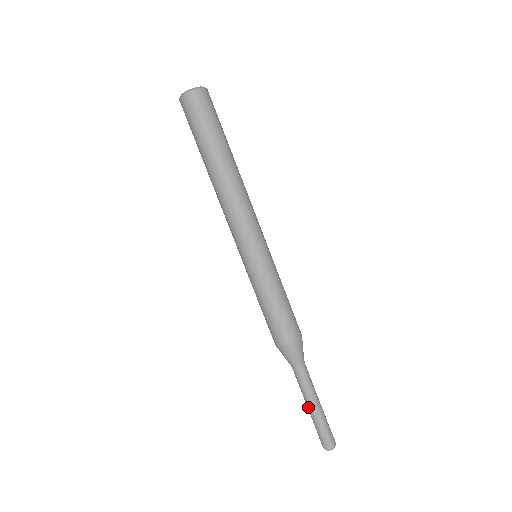
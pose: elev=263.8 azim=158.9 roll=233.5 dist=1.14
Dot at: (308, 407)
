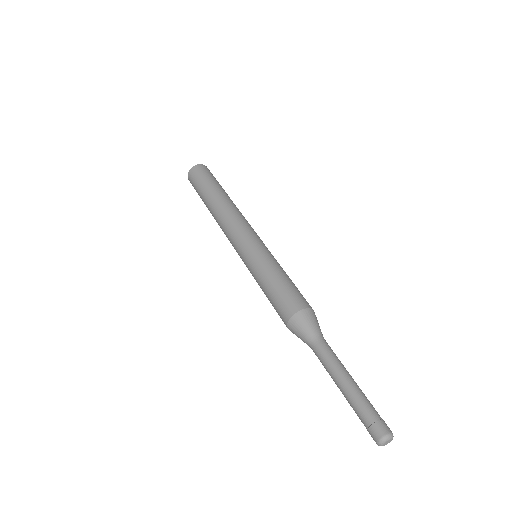
Dot at: (339, 388)
